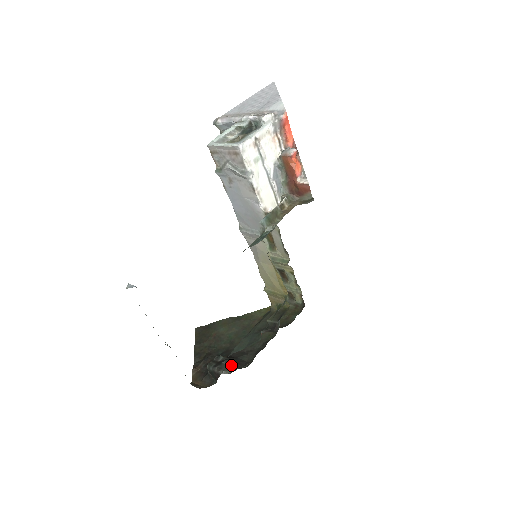
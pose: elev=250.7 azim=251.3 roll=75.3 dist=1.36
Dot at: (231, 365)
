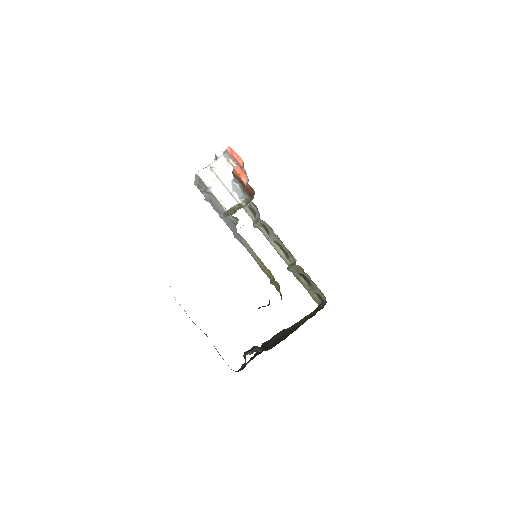
Dot at: (256, 349)
